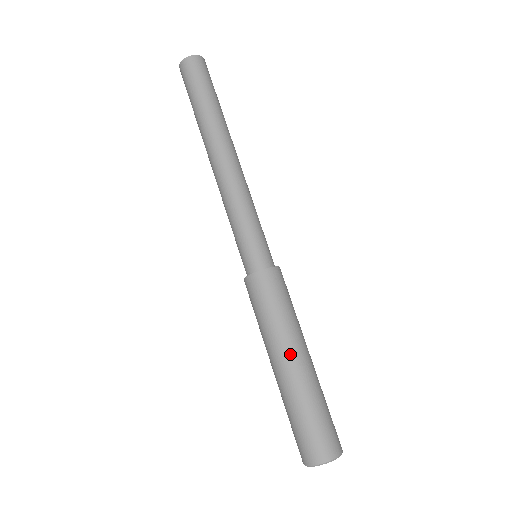
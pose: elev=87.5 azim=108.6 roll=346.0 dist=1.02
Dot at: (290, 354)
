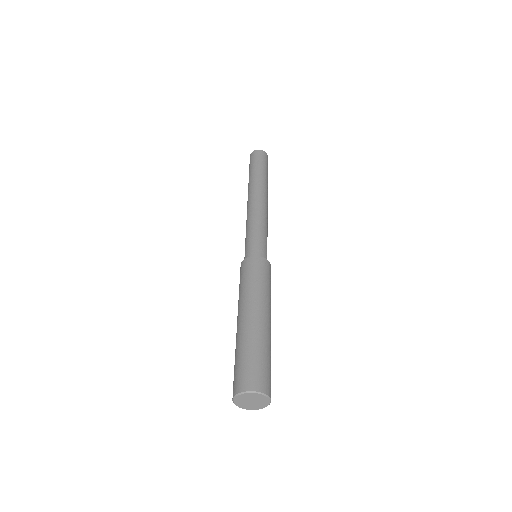
Dot at: (256, 309)
